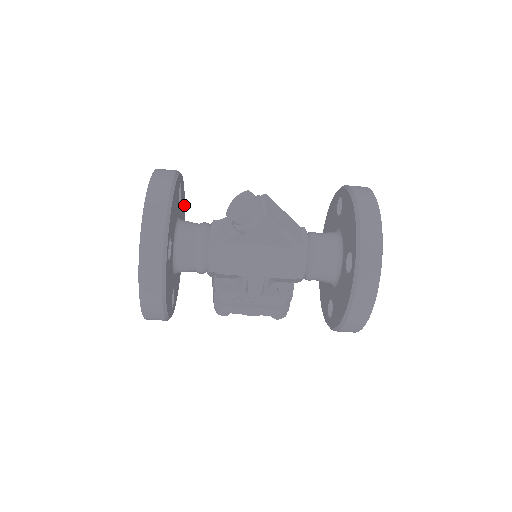
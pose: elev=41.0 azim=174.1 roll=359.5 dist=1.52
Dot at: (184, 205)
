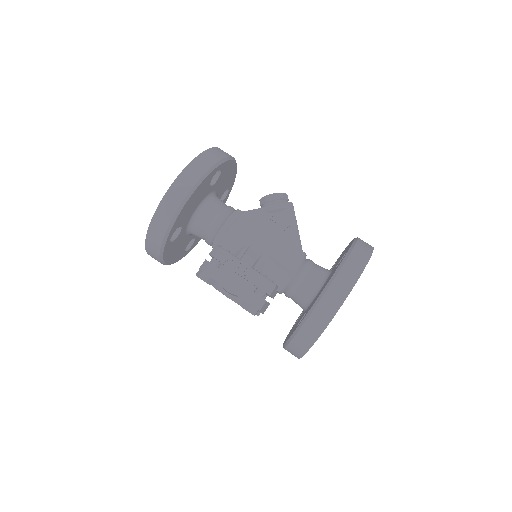
Dot at: occluded
